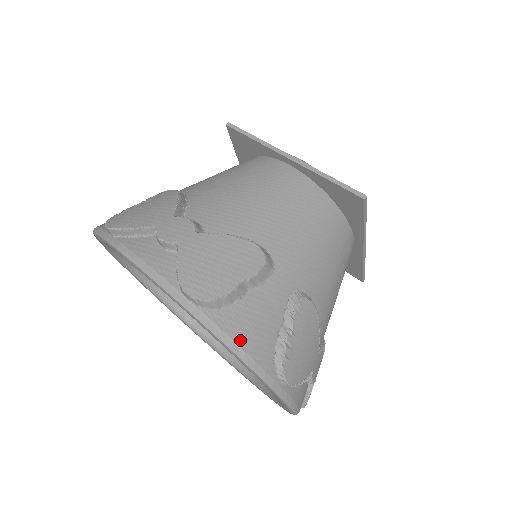
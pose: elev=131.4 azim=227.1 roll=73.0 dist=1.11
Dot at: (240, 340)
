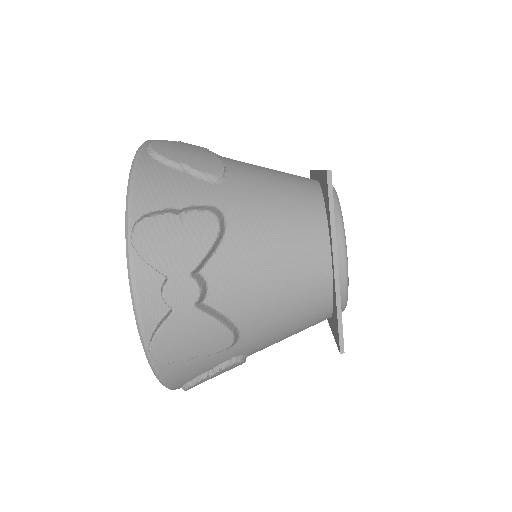
Dot at: (168, 378)
